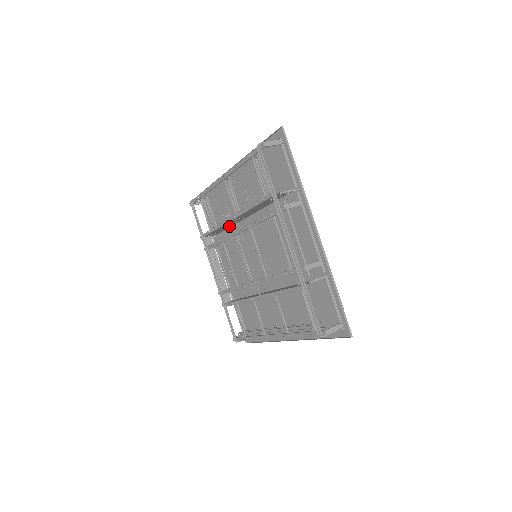
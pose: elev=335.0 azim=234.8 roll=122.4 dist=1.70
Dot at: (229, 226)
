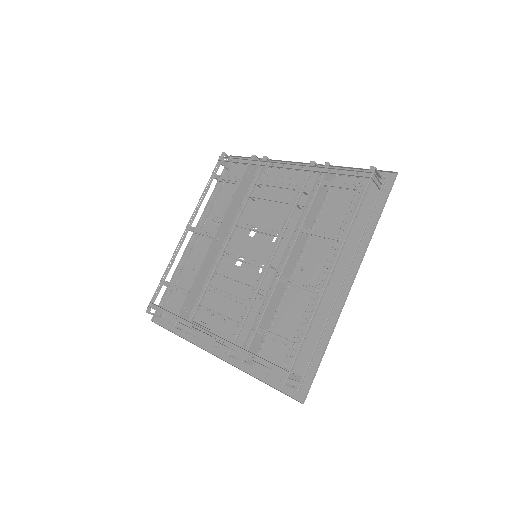
Dot at: occluded
